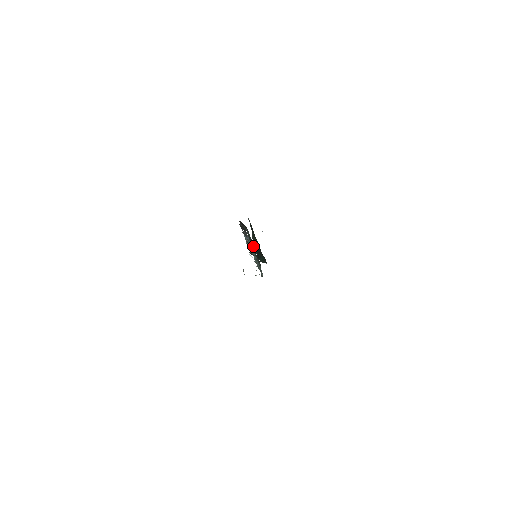
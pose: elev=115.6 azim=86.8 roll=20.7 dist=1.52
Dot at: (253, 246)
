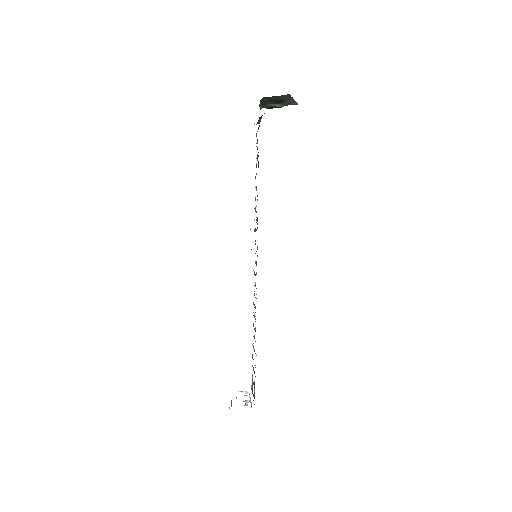
Dot at: occluded
